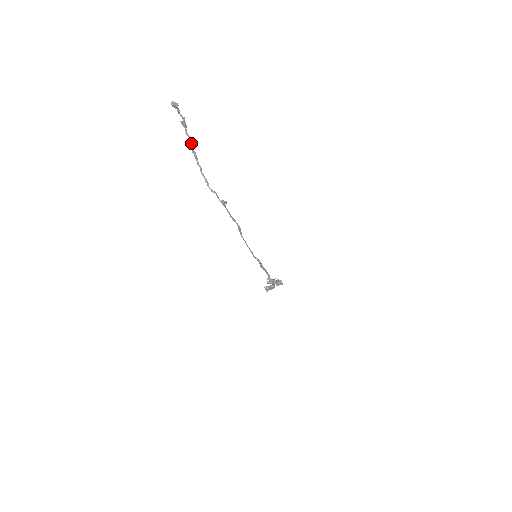
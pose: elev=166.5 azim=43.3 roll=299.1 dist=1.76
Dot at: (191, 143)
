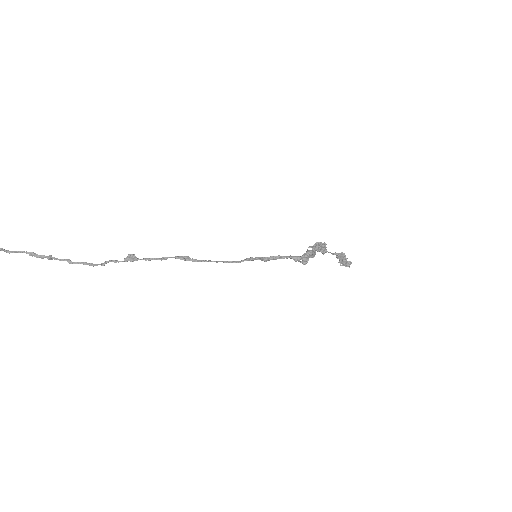
Dot at: occluded
